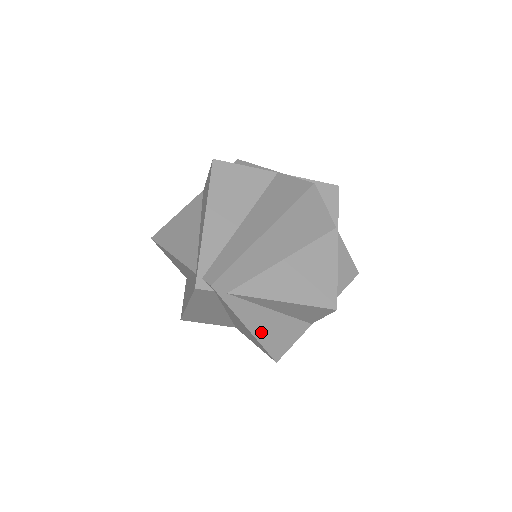
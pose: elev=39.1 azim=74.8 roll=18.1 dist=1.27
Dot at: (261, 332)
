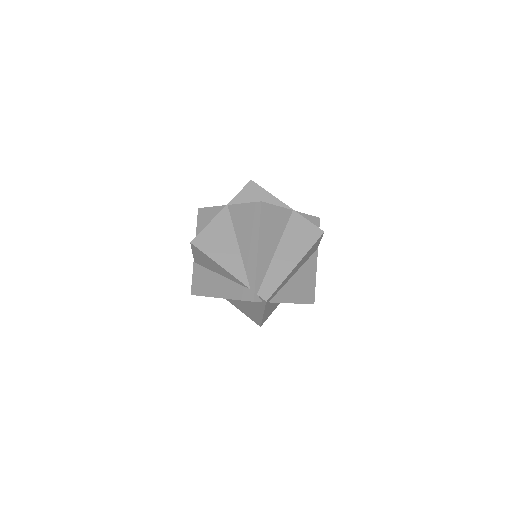
Dot at: occluded
